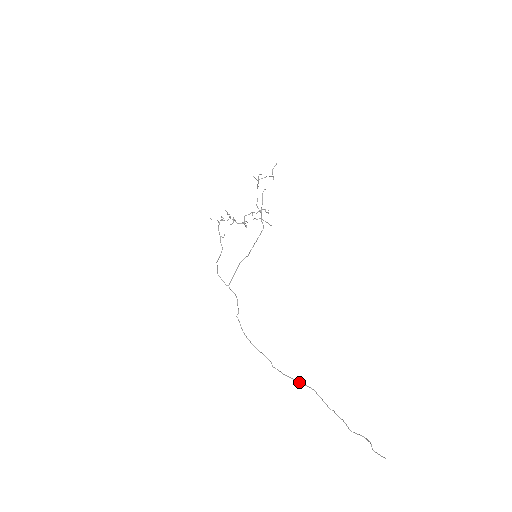
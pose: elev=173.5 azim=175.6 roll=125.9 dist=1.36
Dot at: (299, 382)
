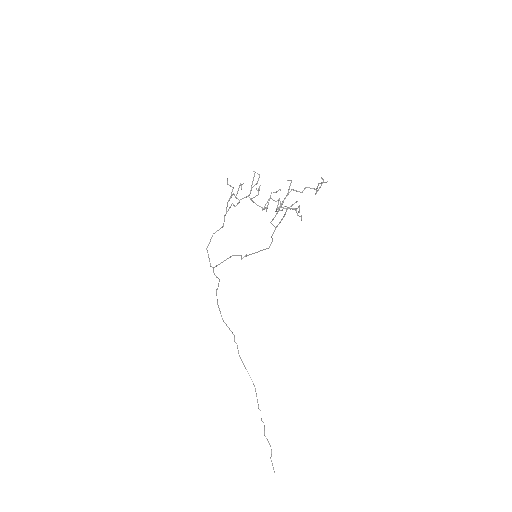
Dot at: (247, 371)
